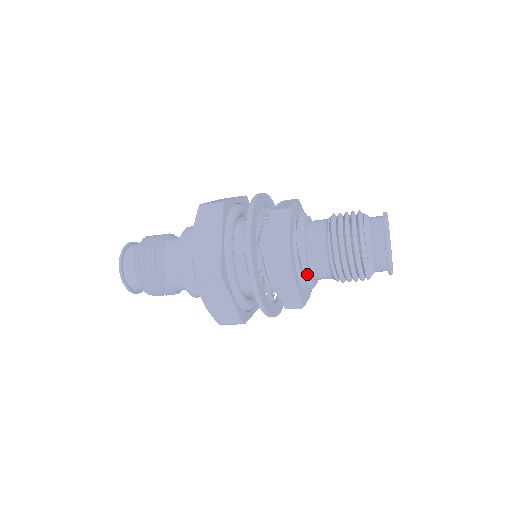
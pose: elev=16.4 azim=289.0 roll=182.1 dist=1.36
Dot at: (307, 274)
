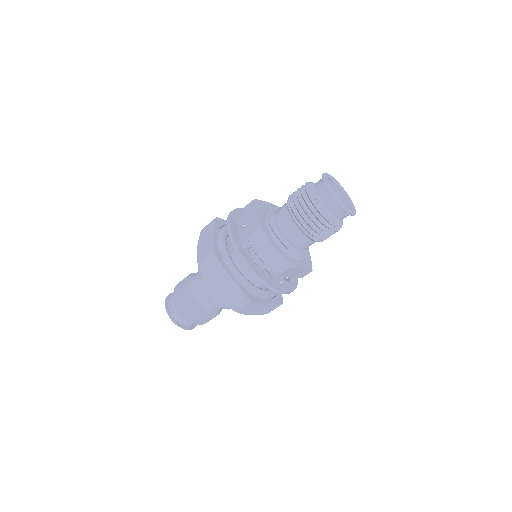
Dot at: (281, 237)
